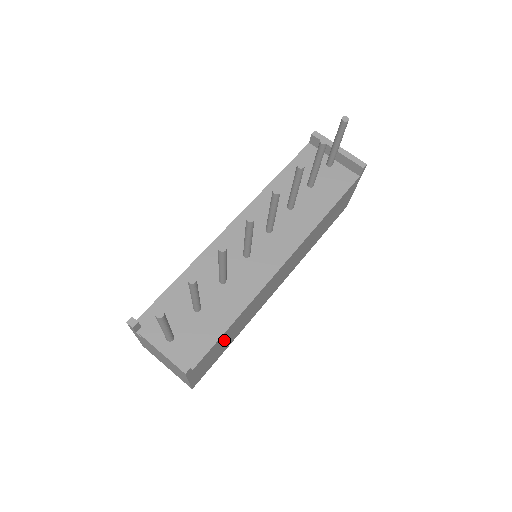
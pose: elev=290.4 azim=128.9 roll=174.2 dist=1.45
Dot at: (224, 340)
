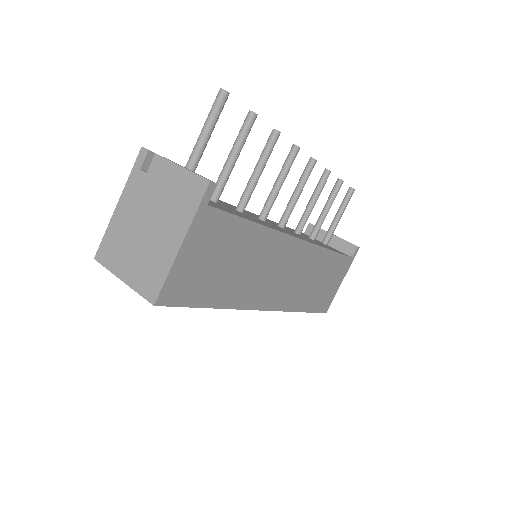
Dot at: (229, 252)
